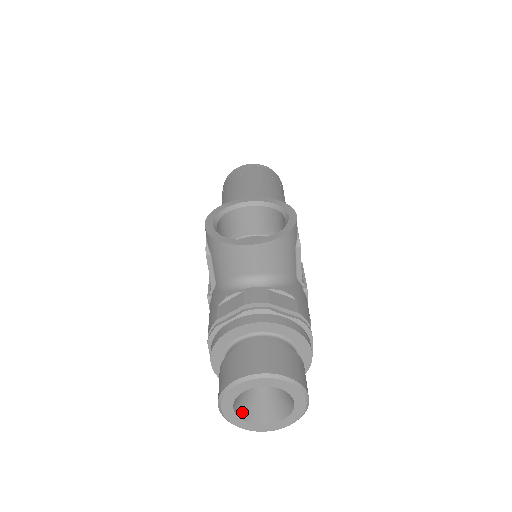
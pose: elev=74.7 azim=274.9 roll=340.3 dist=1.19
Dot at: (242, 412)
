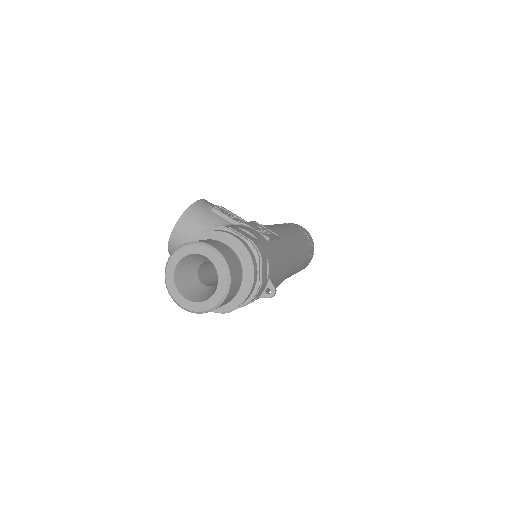
Dot at: (200, 299)
